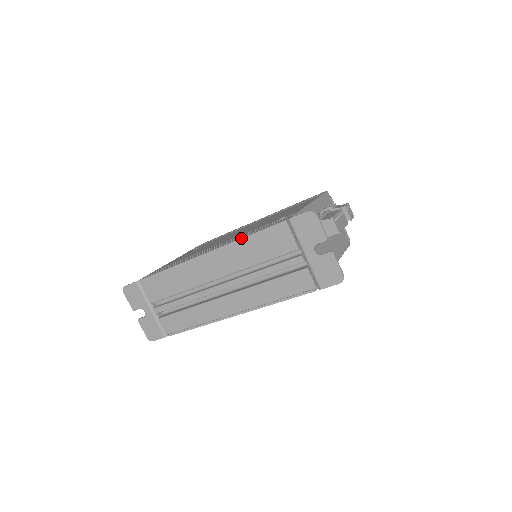
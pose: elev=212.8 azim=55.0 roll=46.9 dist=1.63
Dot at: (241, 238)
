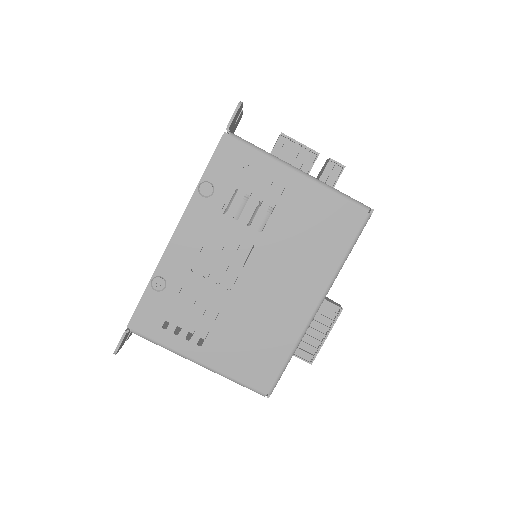
Dot at: occluded
